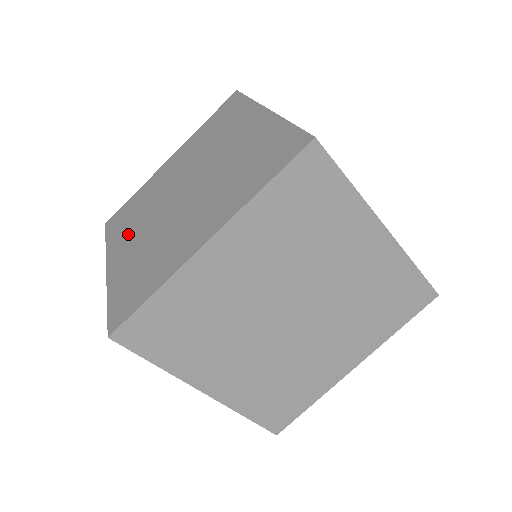
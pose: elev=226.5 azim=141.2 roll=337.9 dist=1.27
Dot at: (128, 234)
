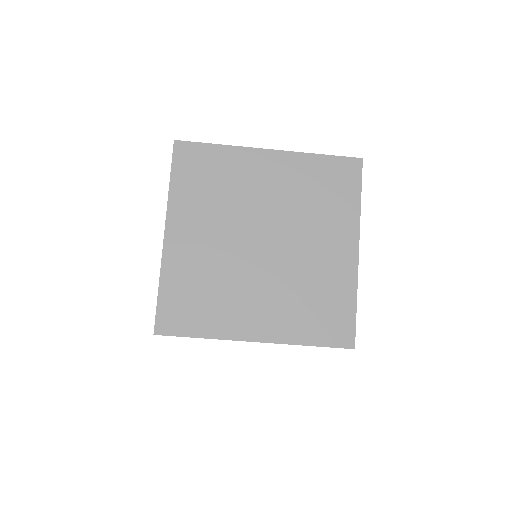
Dot at: occluded
